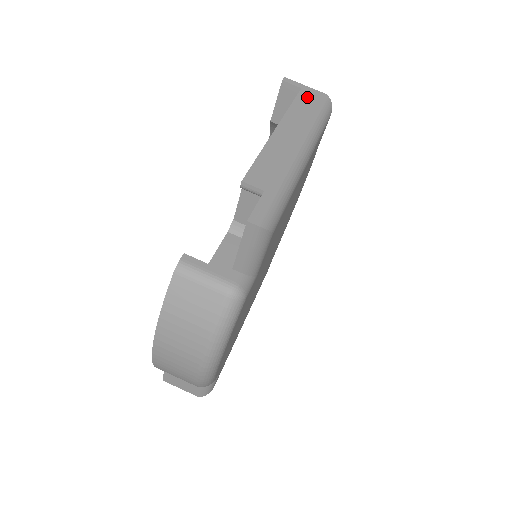
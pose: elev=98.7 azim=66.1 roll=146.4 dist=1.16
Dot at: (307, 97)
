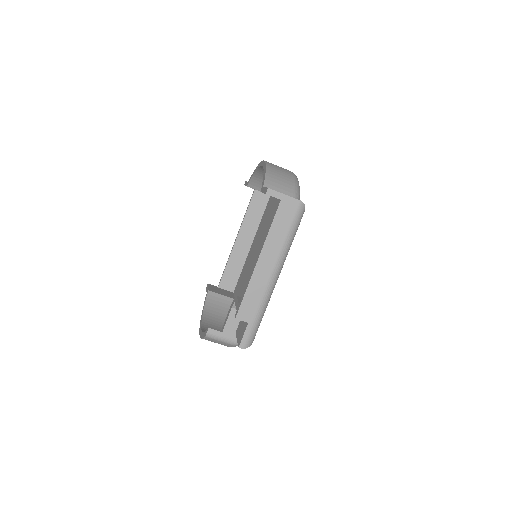
Dot at: (284, 212)
